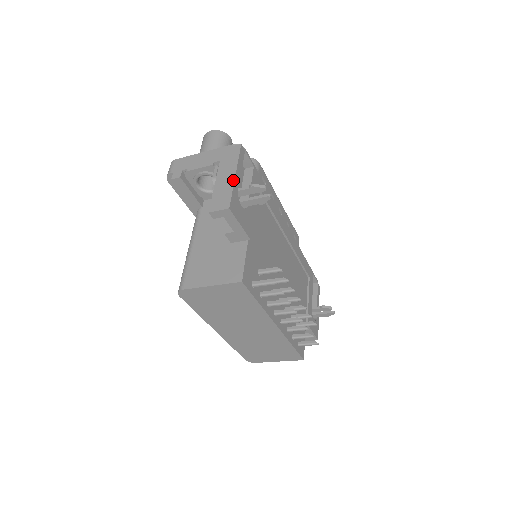
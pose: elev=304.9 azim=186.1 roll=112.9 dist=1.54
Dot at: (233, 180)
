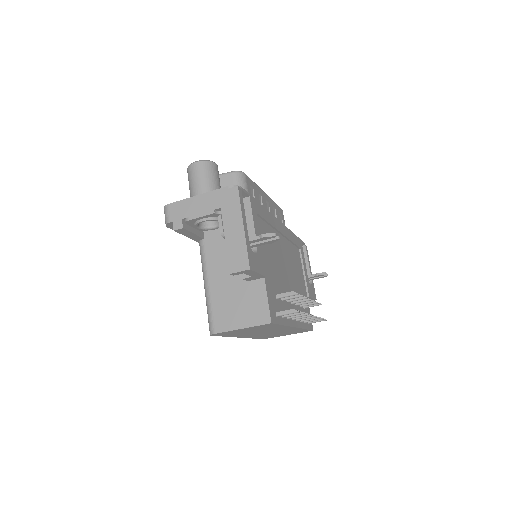
Dot at: (243, 234)
